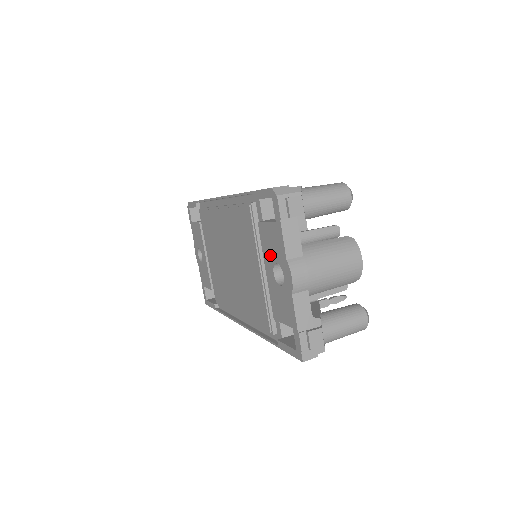
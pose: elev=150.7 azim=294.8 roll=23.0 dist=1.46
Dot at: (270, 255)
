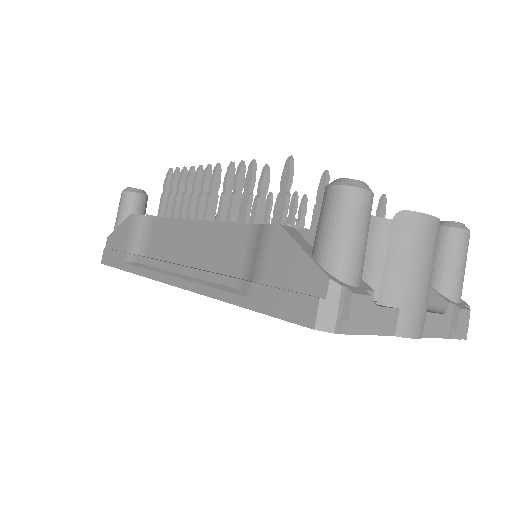
Dot at: occluded
